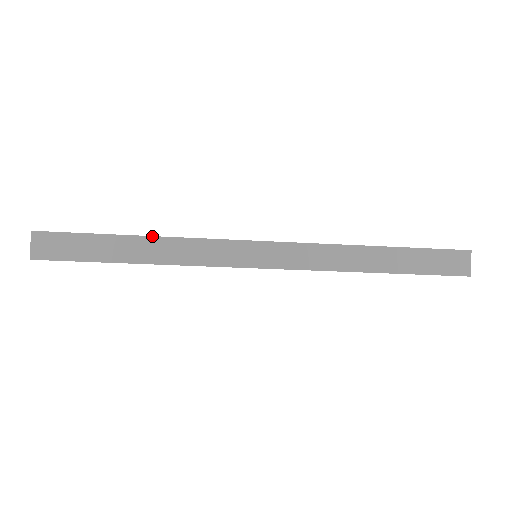
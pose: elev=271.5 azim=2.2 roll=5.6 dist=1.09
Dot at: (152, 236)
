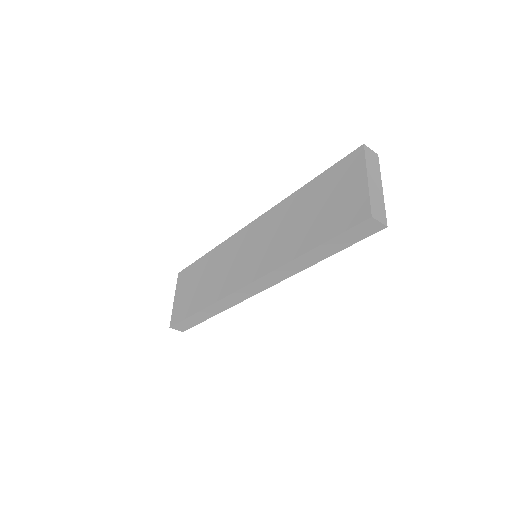
Dot at: (205, 308)
